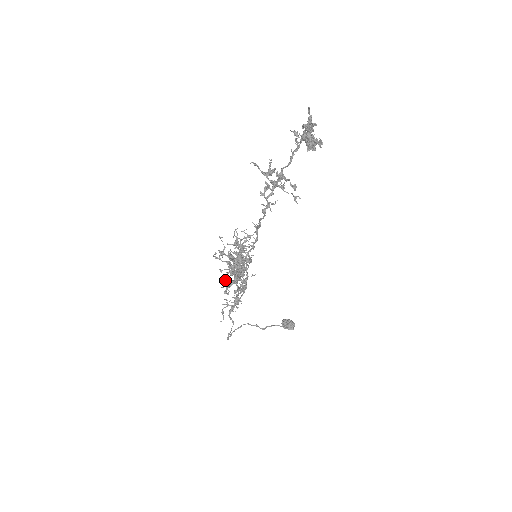
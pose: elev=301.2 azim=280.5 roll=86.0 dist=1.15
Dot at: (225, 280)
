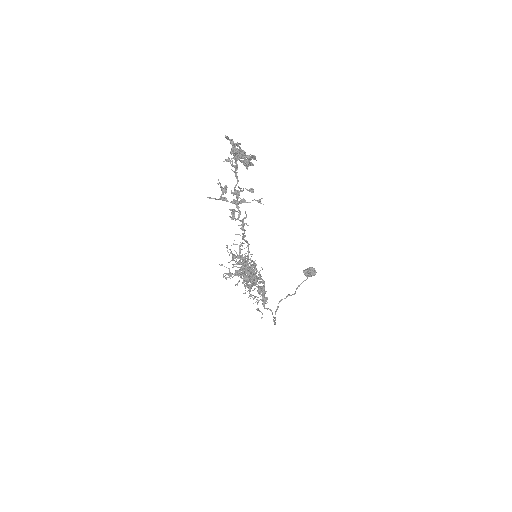
Dot at: (245, 290)
